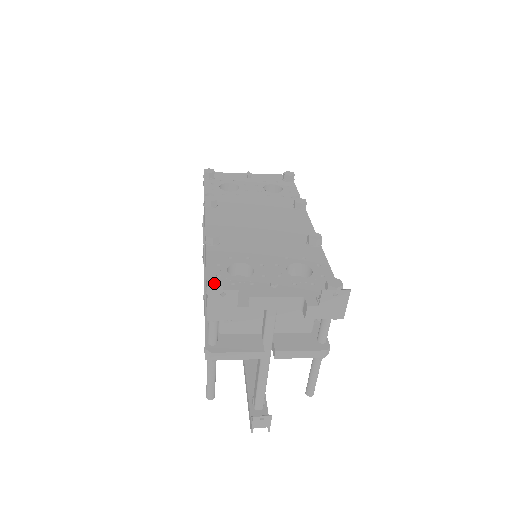
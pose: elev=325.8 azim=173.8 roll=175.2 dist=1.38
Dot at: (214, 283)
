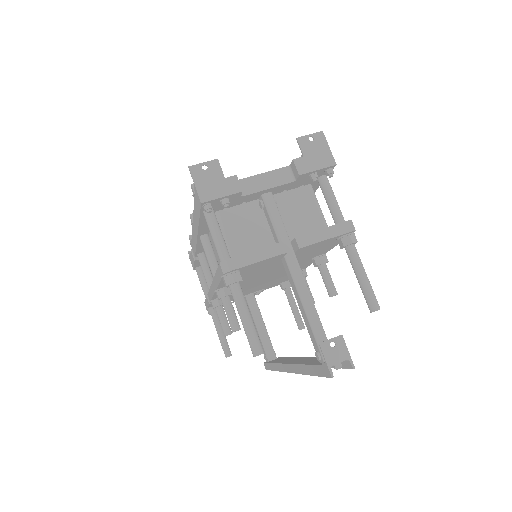
Dot at: occluded
